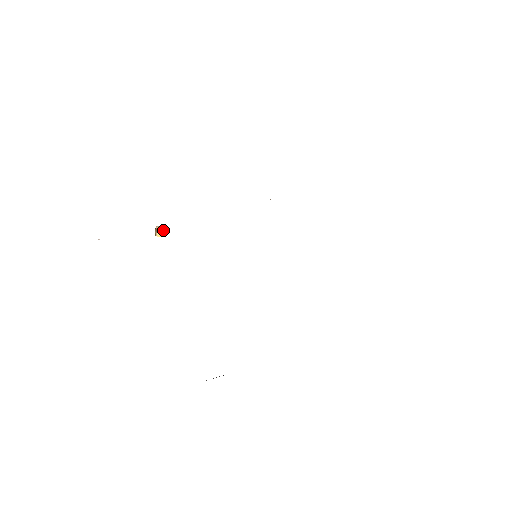
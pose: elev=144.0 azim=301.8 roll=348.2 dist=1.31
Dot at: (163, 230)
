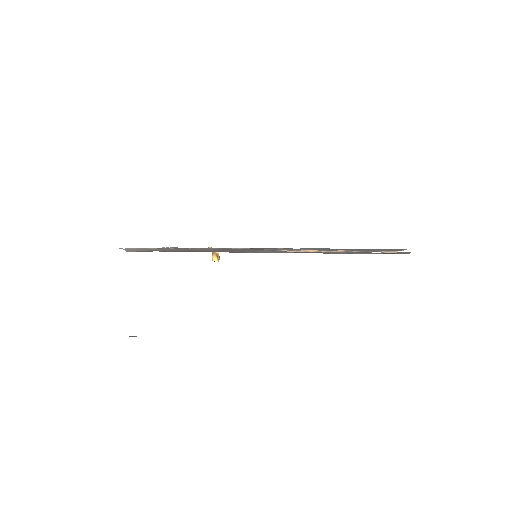
Dot at: (217, 255)
